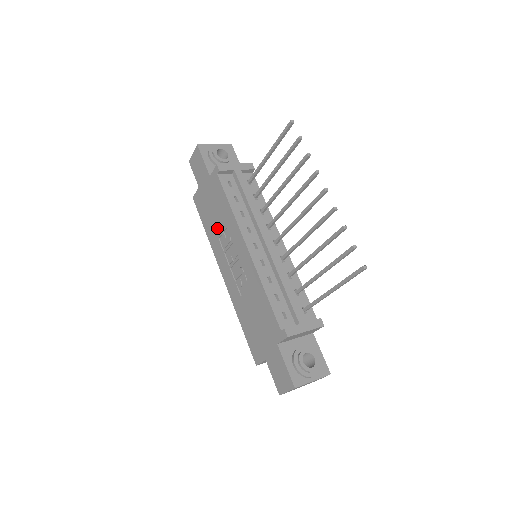
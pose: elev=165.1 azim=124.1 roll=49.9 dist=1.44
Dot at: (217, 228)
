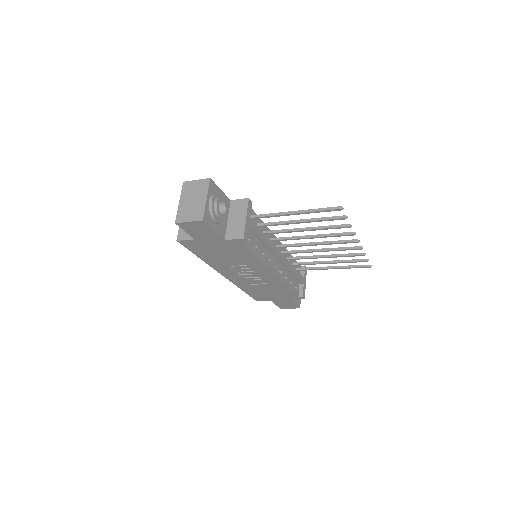
Dot at: (226, 261)
